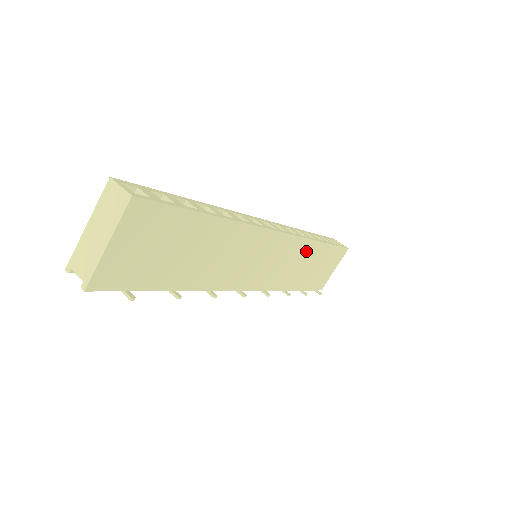
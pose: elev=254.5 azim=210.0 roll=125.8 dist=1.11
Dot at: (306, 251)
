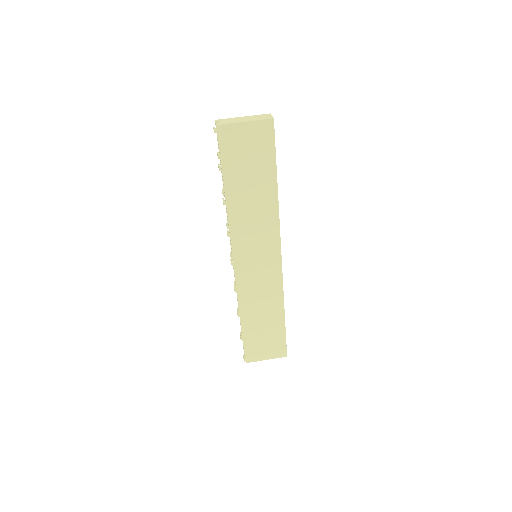
Dot at: (274, 300)
